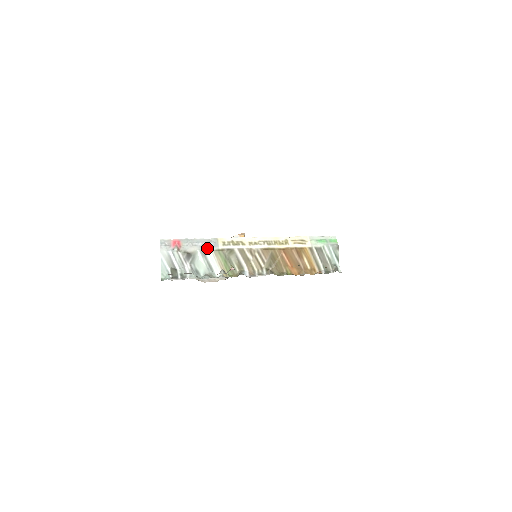
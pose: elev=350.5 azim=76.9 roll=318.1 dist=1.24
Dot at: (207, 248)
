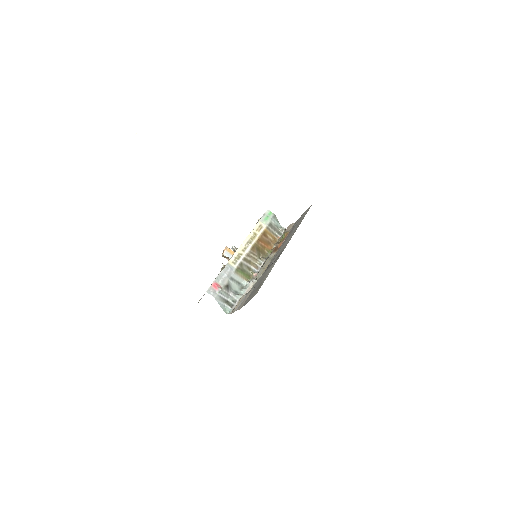
Dot at: (231, 274)
